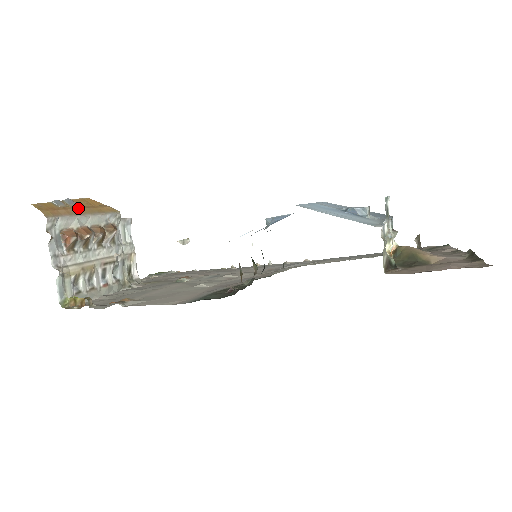
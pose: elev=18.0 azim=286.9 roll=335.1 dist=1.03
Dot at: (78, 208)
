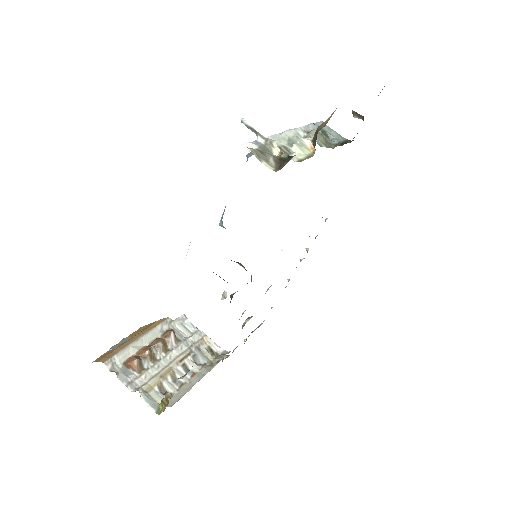
Dot at: (130, 339)
